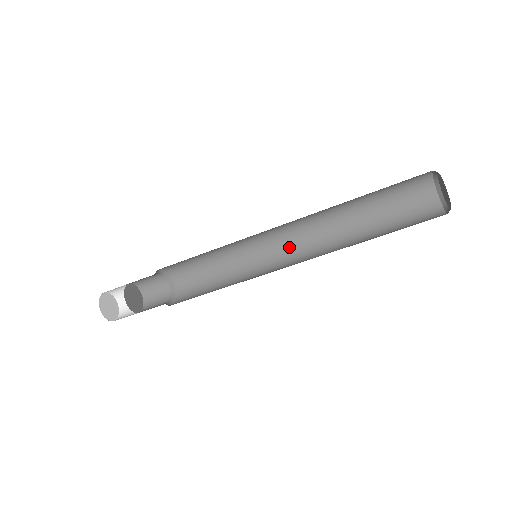
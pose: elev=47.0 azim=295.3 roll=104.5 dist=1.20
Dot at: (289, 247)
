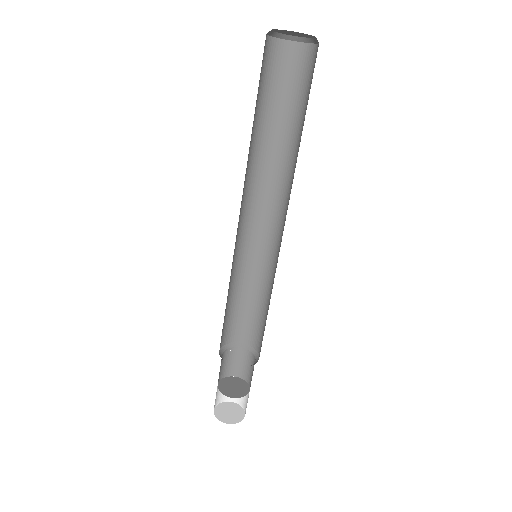
Dot at: (283, 226)
